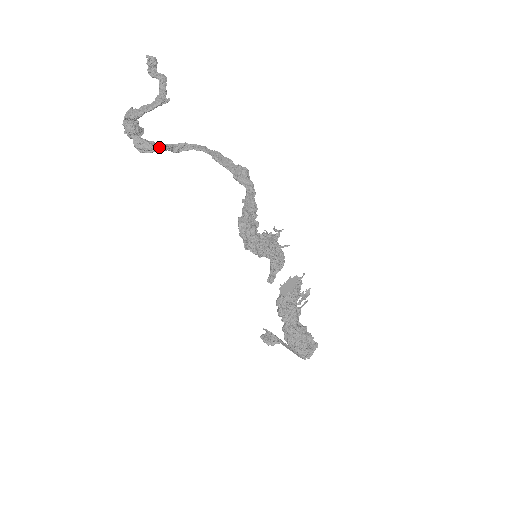
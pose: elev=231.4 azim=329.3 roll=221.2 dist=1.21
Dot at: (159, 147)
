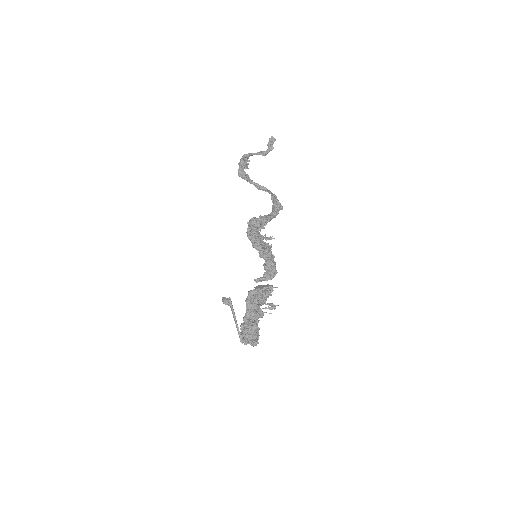
Dot at: (250, 180)
